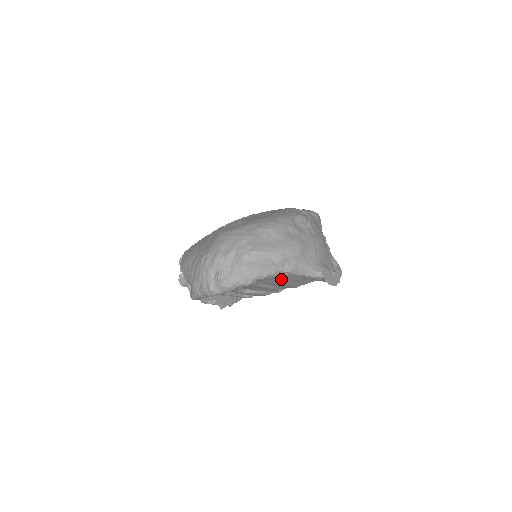
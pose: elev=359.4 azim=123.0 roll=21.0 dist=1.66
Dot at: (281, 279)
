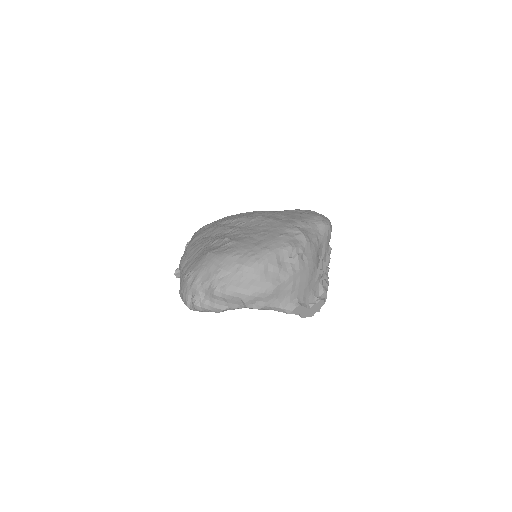
Dot at: occluded
